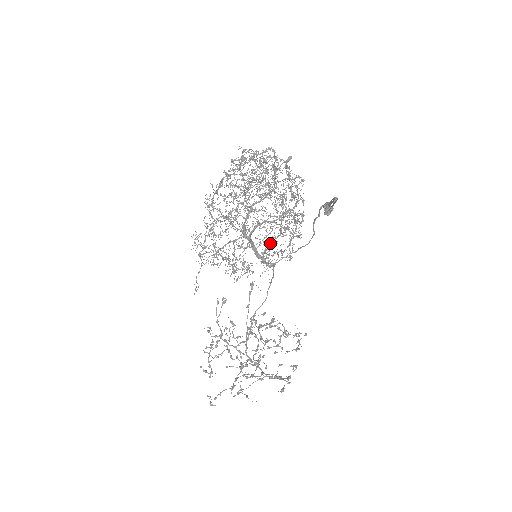
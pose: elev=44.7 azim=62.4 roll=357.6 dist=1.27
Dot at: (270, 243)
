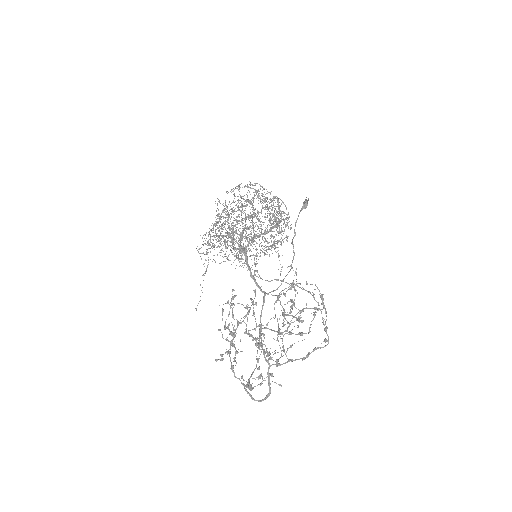
Dot at: (270, 227)
